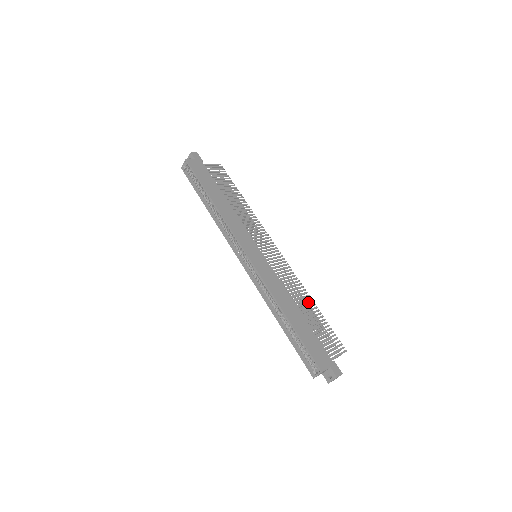
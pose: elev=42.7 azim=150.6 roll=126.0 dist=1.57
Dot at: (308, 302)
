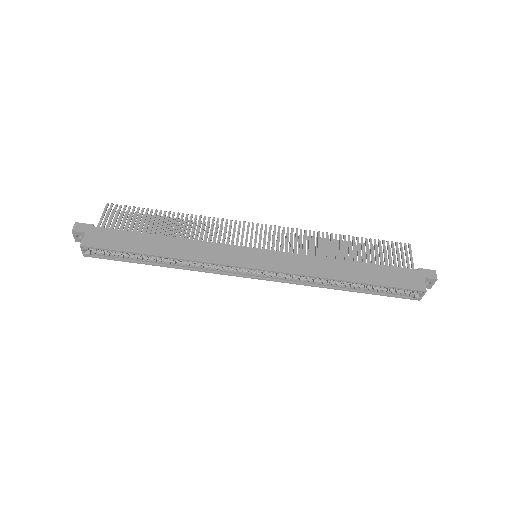
Dot at: (339, 241)
